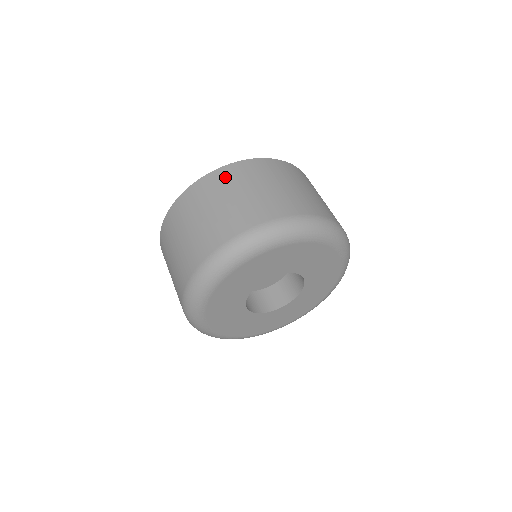
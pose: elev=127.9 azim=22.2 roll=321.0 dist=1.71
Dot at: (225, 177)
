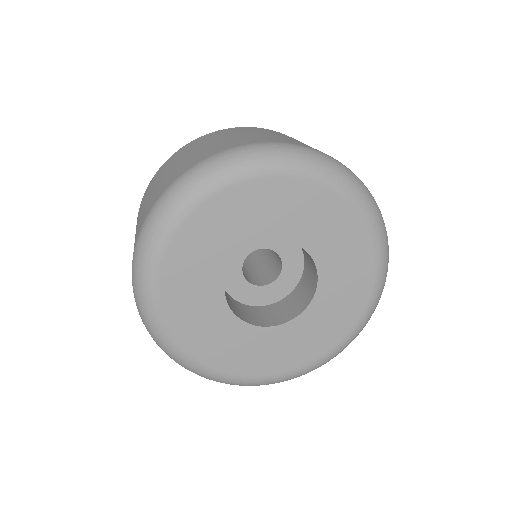
Dot at: (159, 172)
